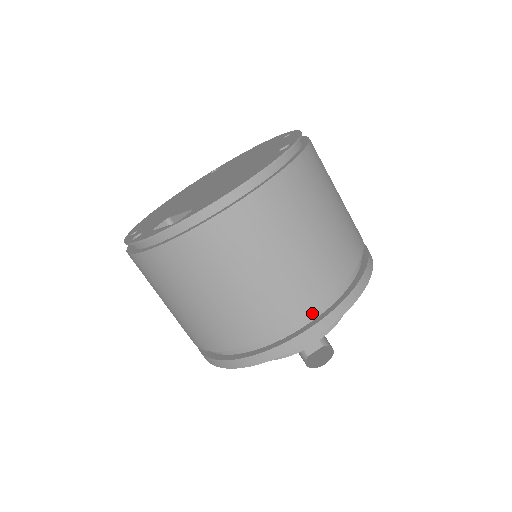
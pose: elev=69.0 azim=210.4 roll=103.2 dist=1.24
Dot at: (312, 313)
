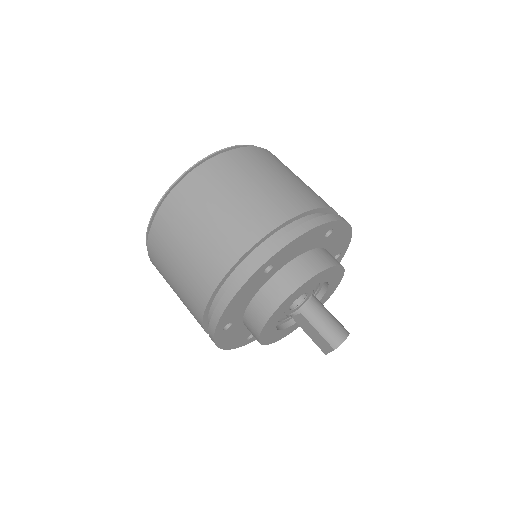
Dot at: occluded
